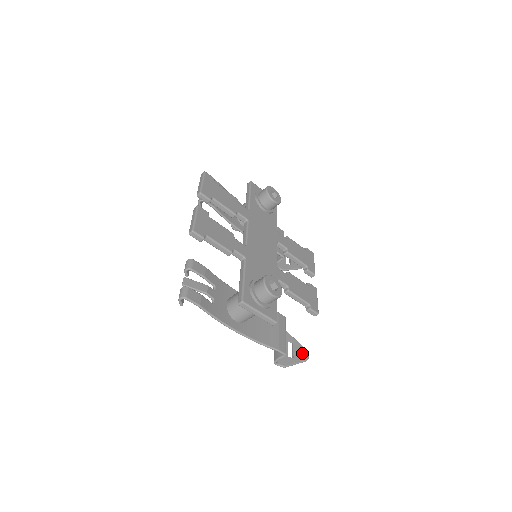
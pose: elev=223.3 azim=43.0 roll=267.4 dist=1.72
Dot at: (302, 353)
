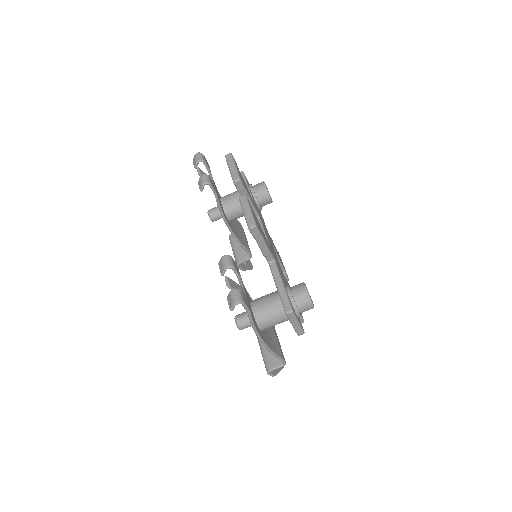
Dot at: occluded
